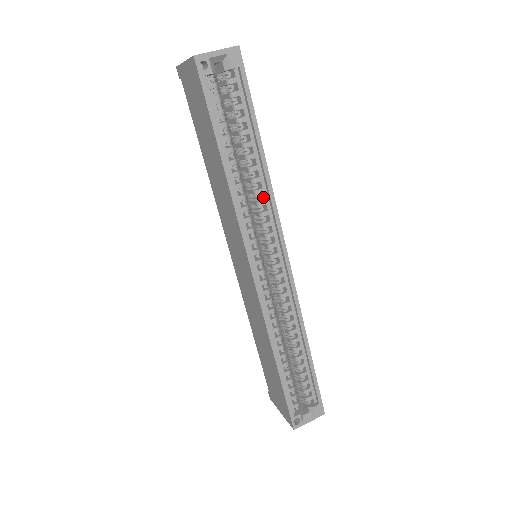
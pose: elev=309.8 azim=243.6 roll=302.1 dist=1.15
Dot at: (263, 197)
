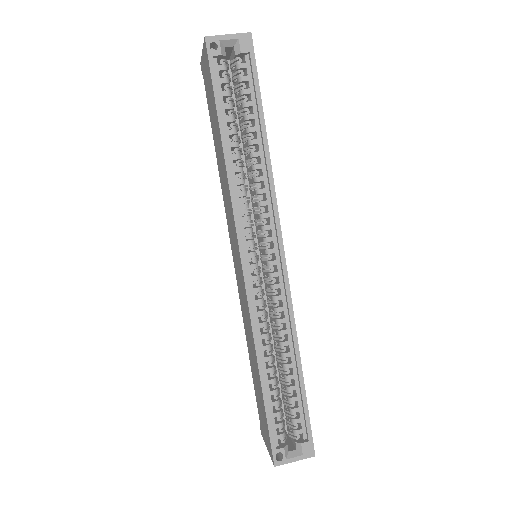
Dot at: (264, 186)
